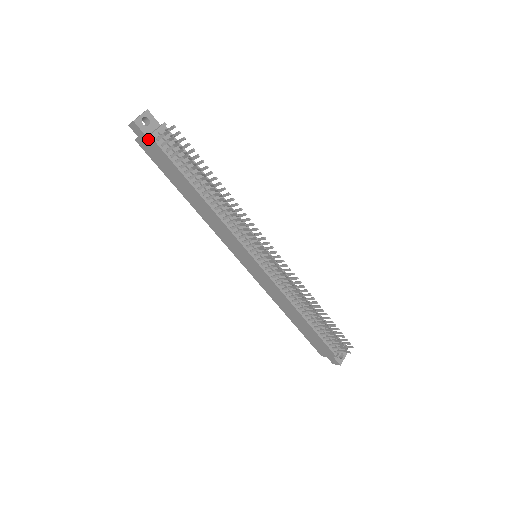
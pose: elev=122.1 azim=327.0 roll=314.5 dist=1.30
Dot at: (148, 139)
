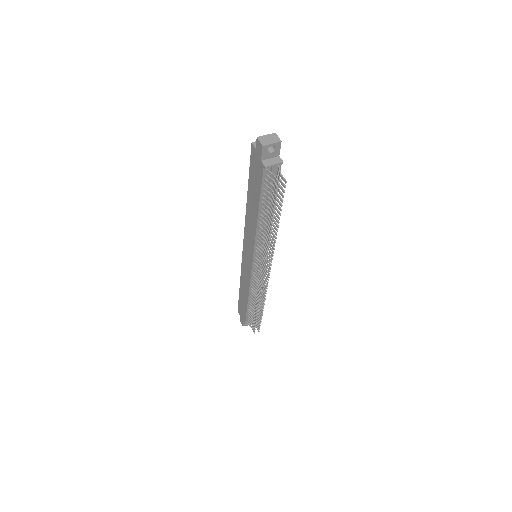
Dot at: (261, 162)
